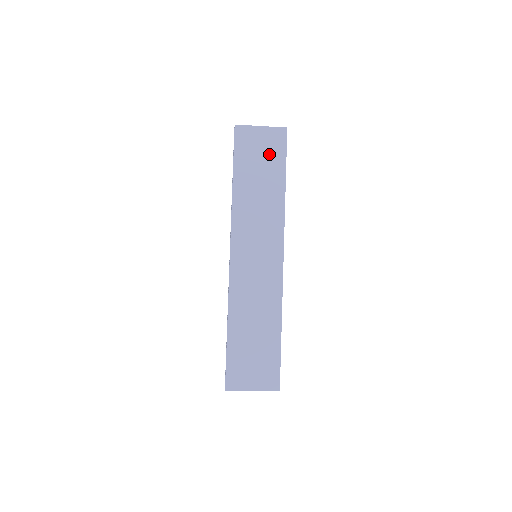
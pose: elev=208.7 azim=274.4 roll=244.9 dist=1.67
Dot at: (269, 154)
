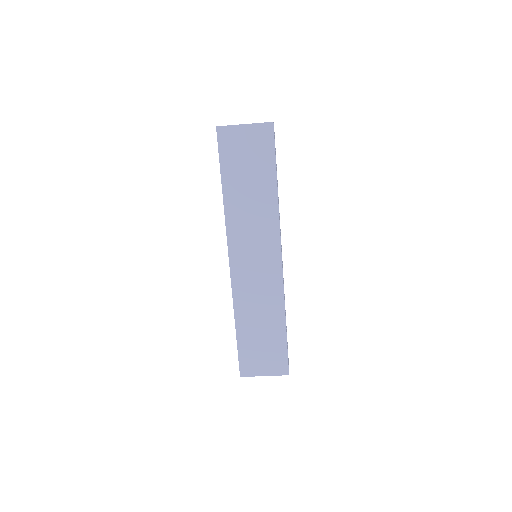
Dot at: (256, 155)
